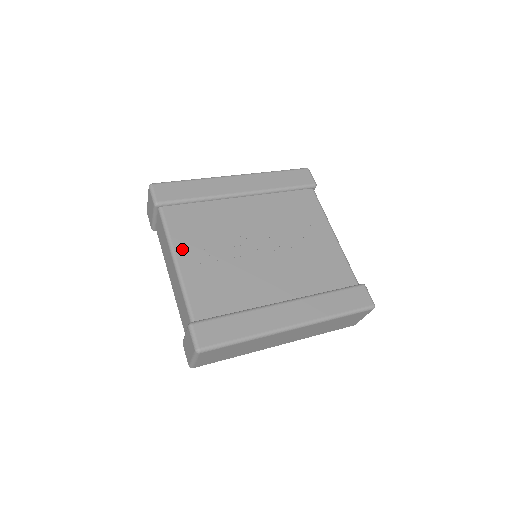
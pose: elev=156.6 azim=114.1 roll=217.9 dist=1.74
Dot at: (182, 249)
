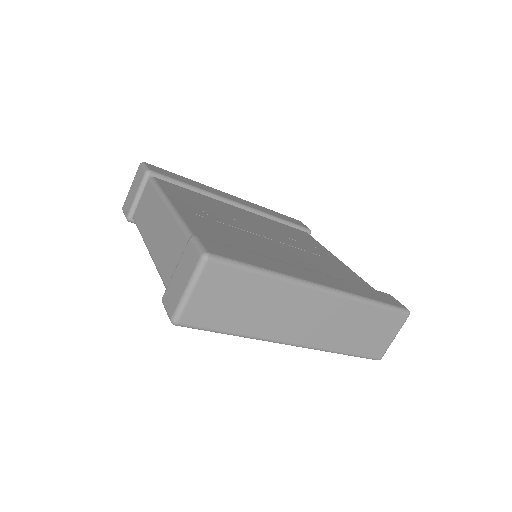
Dot at: (178, 201)
